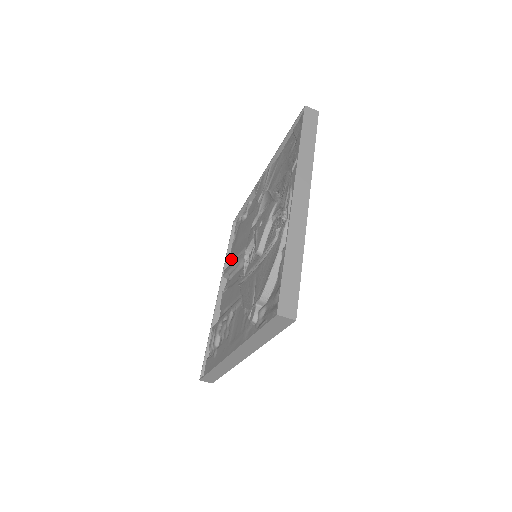
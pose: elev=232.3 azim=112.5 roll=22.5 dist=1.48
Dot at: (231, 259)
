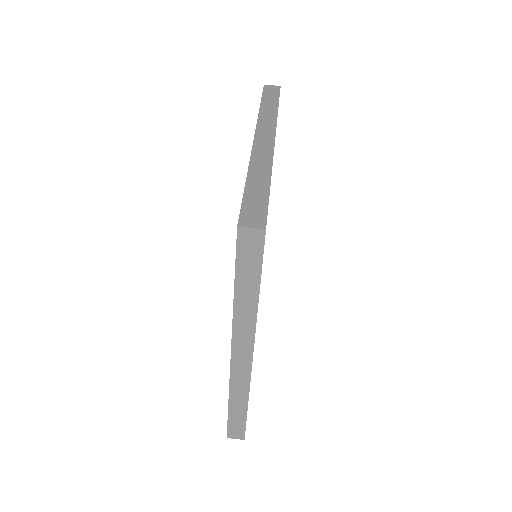
Dot at: occluded
